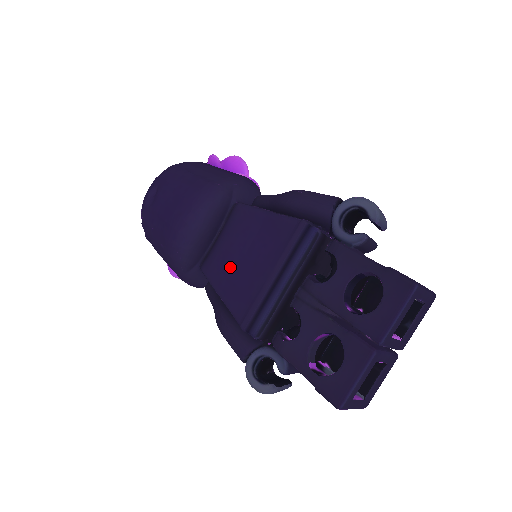
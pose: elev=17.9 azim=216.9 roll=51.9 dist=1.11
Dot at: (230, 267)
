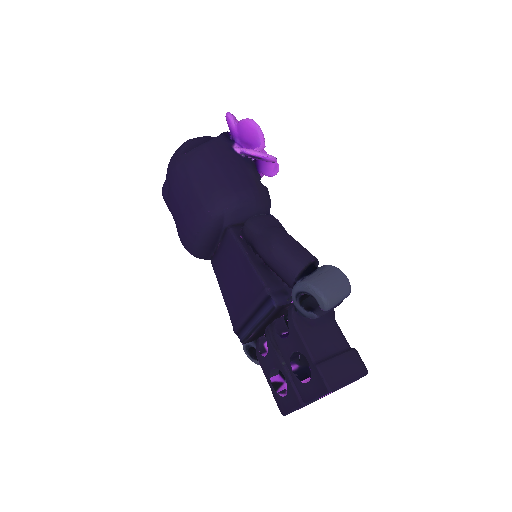
Dot at: (226, 279)
